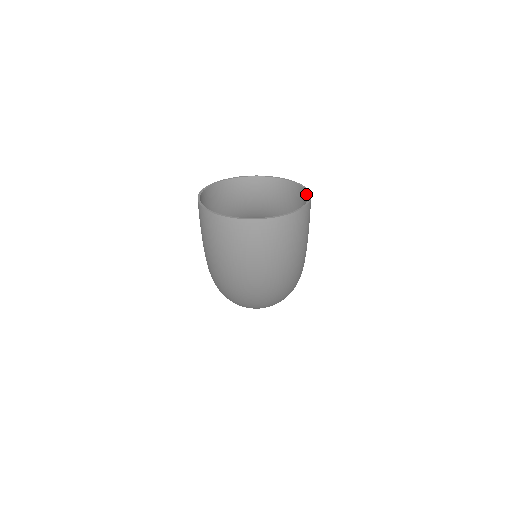
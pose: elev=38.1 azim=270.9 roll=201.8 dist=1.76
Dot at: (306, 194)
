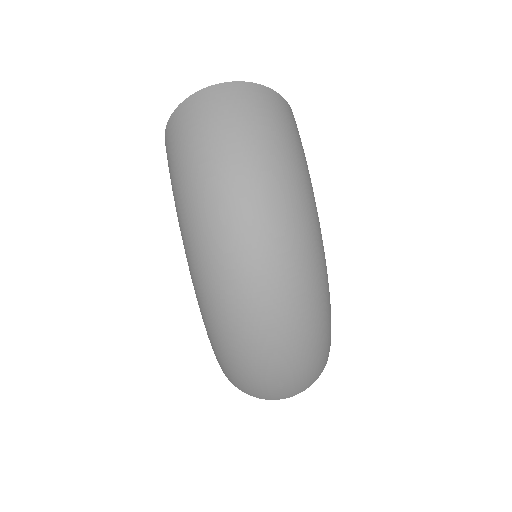
Dot at: occluded
